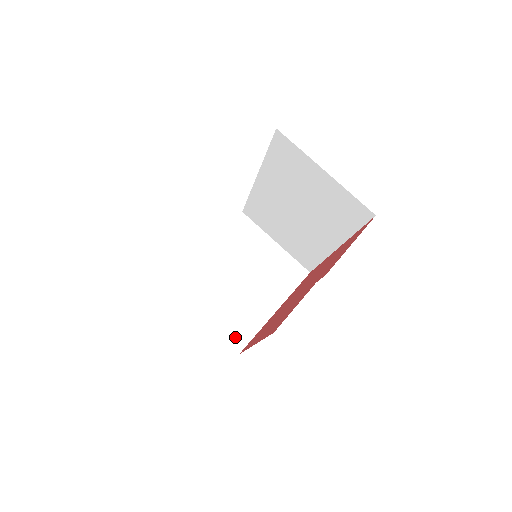
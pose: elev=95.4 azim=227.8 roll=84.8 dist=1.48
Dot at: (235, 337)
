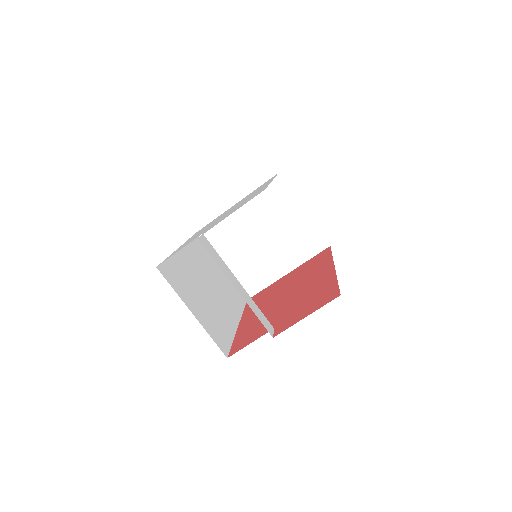
Dot at: (247, 286)
